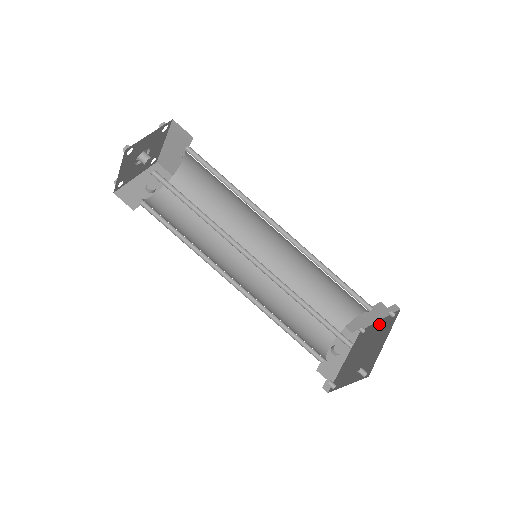
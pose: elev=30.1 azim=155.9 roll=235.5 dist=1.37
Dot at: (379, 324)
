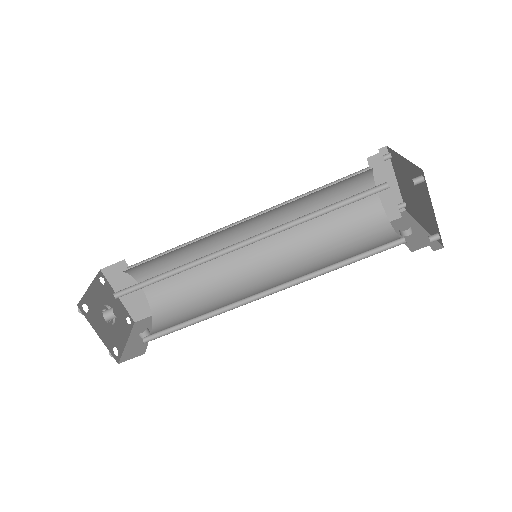
Dot at: (397, 178)
